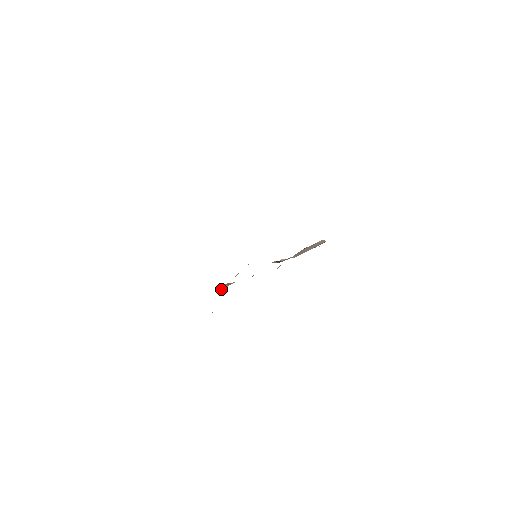
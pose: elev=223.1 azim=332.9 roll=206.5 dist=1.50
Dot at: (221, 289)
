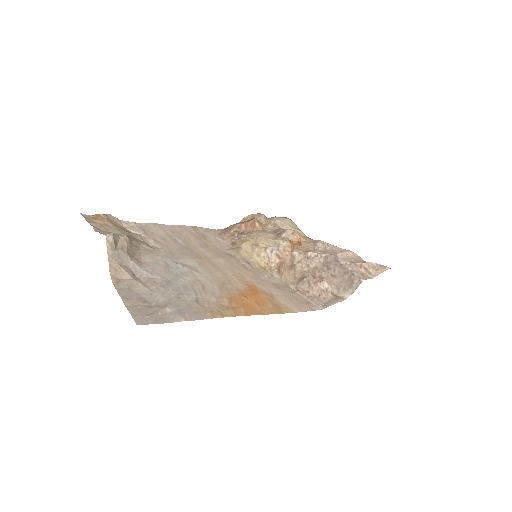
Dot at: (240, 228)
